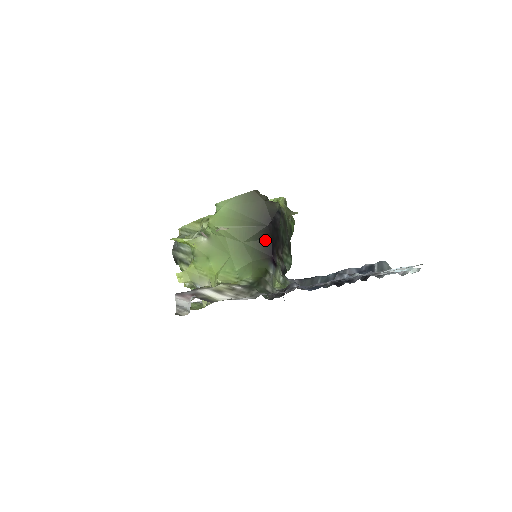
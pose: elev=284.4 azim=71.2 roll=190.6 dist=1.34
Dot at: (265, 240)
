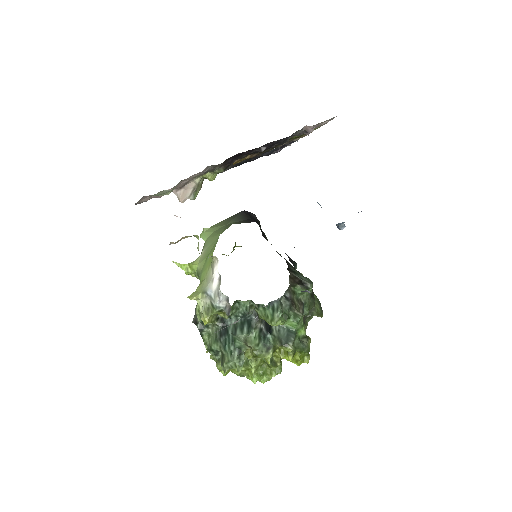
Dot at: (246, 220)
